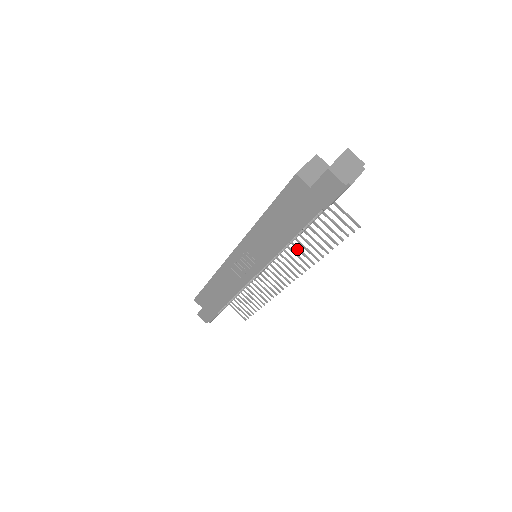
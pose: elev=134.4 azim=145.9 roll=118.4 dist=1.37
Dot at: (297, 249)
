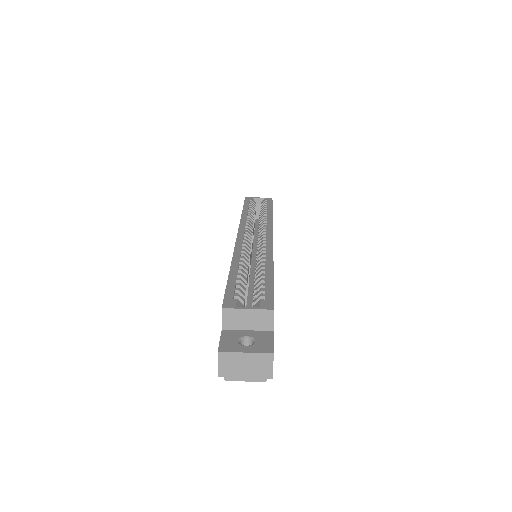
Dot at: occluded
